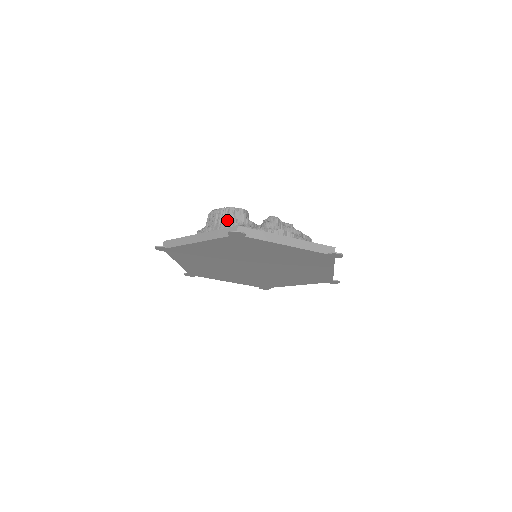
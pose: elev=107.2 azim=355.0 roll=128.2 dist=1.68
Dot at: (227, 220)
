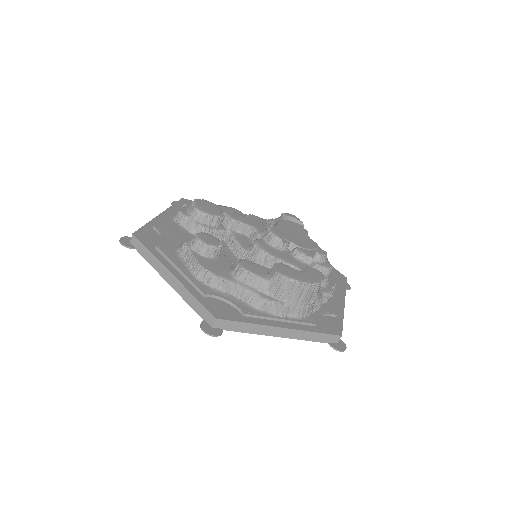
Dot at: (310, 299)
